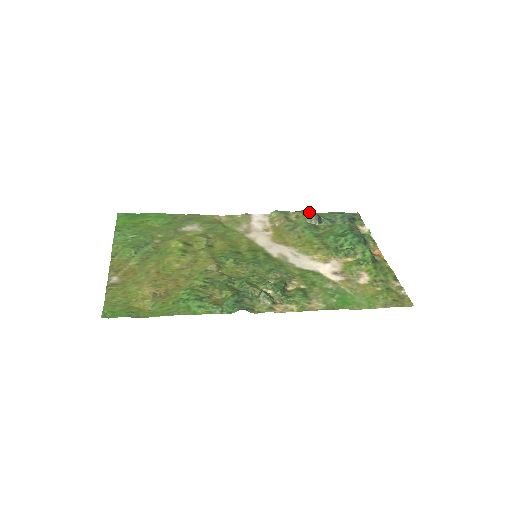
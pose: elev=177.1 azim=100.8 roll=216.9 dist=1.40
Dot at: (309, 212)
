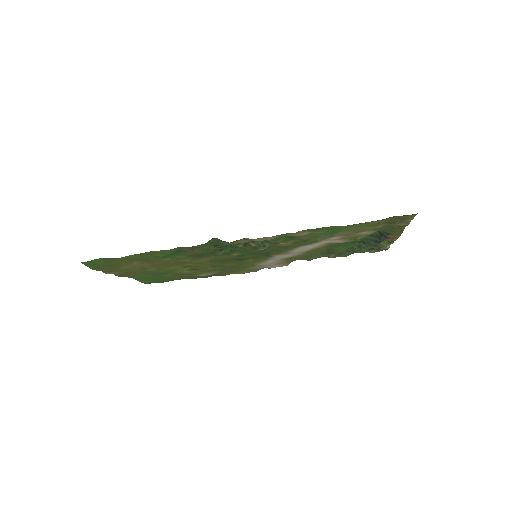
Dot at: (329, 257)
